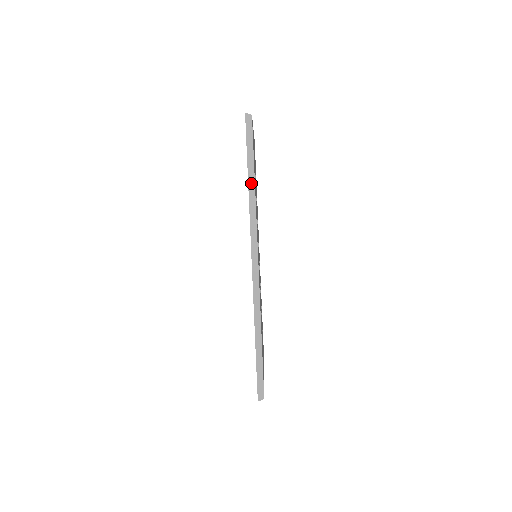
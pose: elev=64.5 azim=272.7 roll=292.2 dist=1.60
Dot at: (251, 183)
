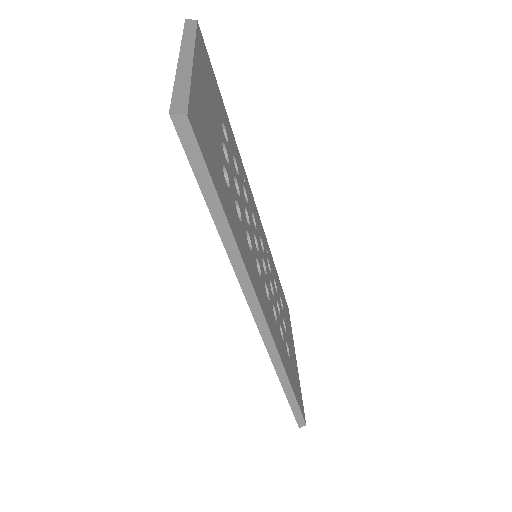
Dot at: (226, 237)
